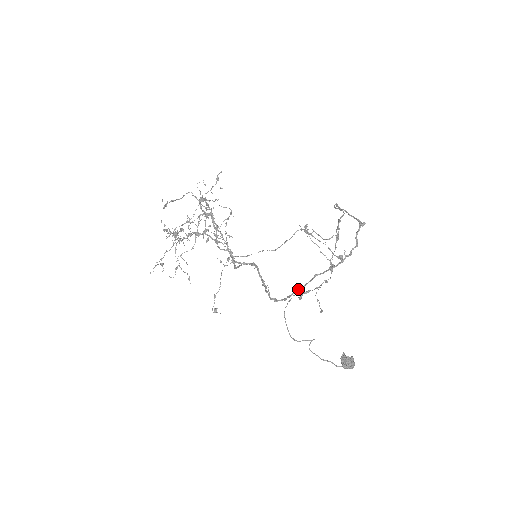
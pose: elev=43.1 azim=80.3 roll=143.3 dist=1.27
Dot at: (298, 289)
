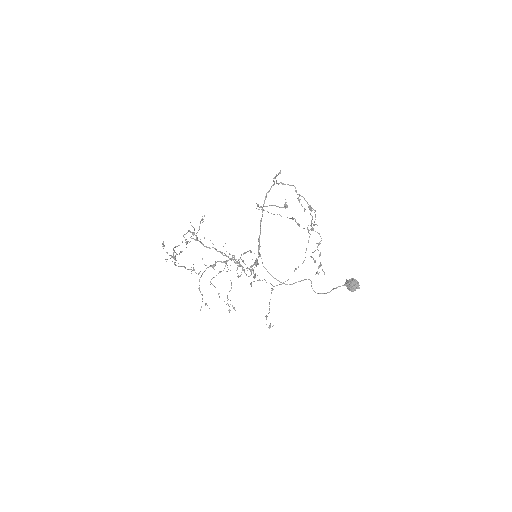
Dot at: (258, 240)
